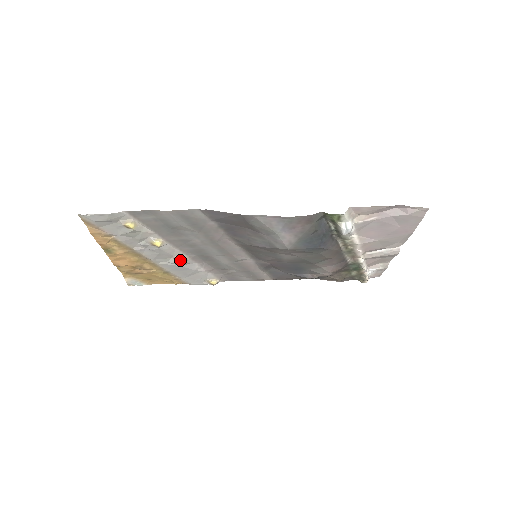
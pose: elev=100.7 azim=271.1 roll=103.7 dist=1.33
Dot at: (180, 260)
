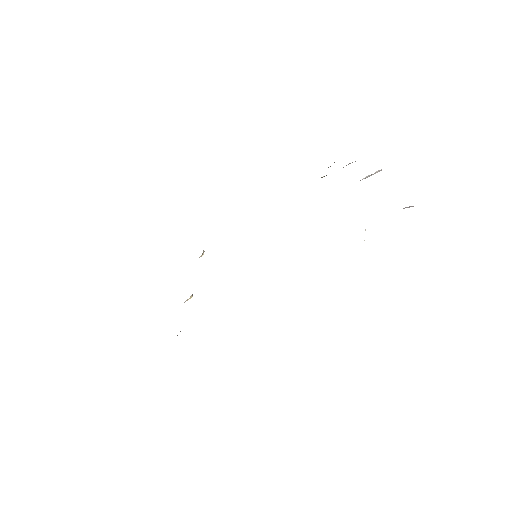
Dot at: (188, 299)
